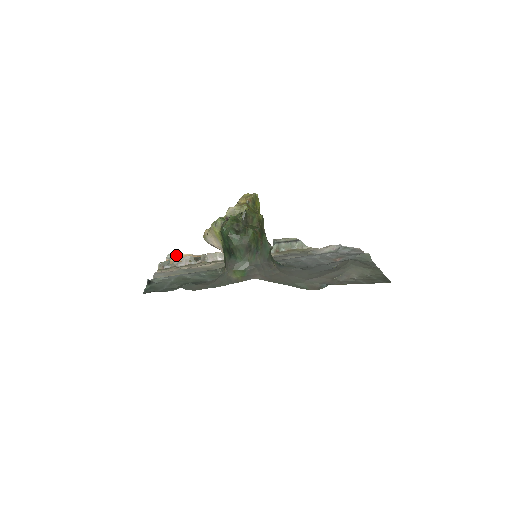
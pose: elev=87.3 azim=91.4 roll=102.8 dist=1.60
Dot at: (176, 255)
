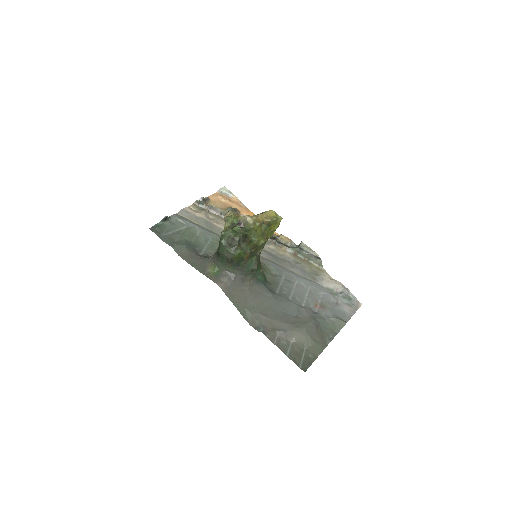
Dot at: (228, 193)
